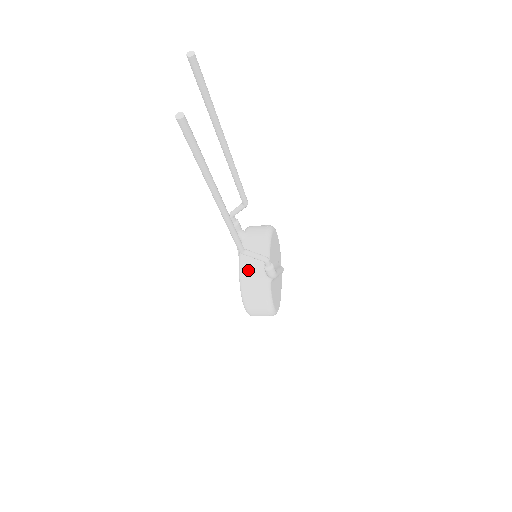
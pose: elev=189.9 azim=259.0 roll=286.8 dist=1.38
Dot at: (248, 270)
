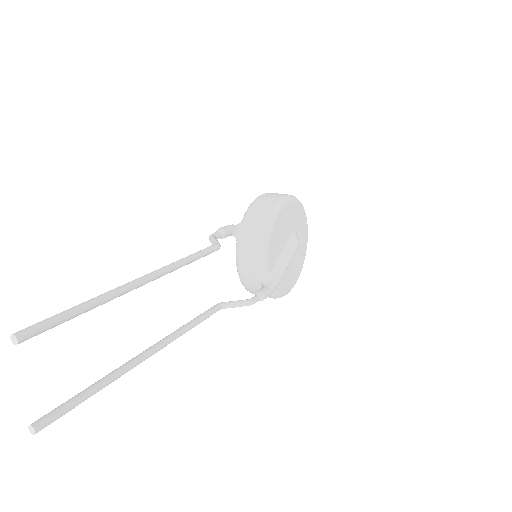
Dot at: (246, 279)
